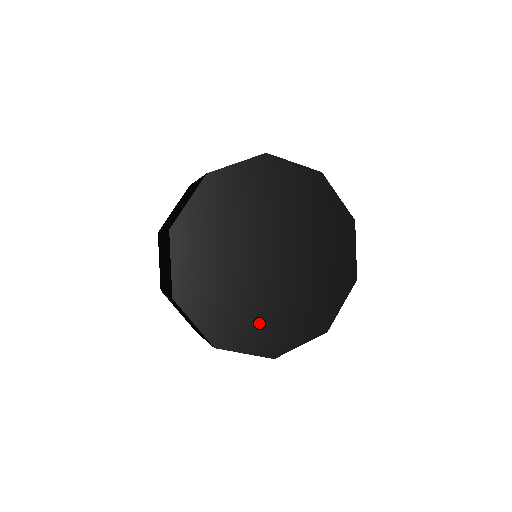
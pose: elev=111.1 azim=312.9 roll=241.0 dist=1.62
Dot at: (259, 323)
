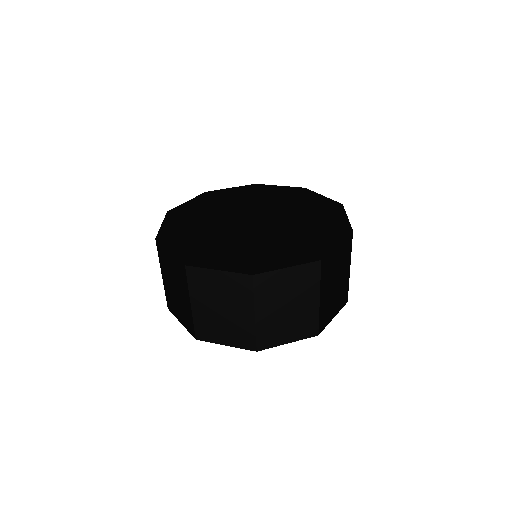
Dot at: (281, 249)
